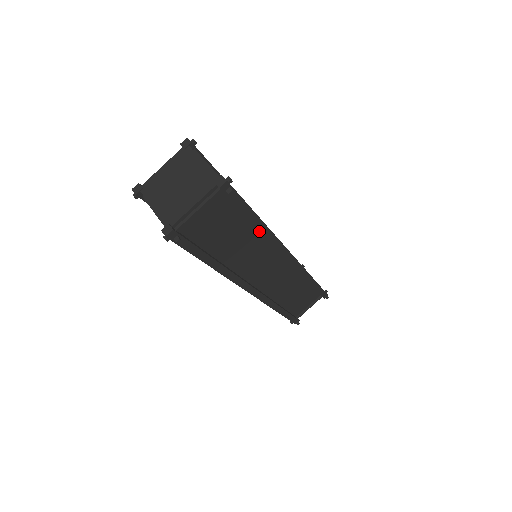
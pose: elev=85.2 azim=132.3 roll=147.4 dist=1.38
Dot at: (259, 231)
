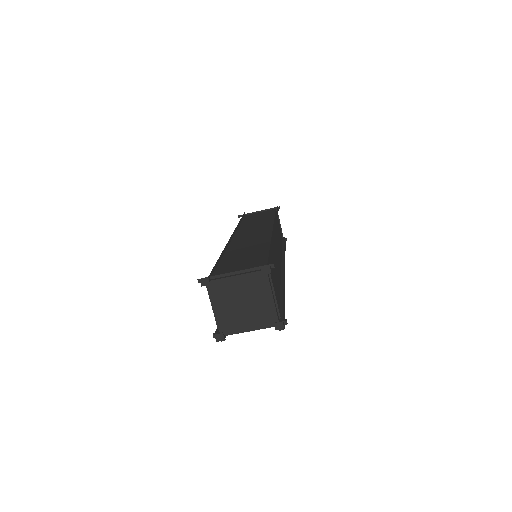
Dot at: occluded
